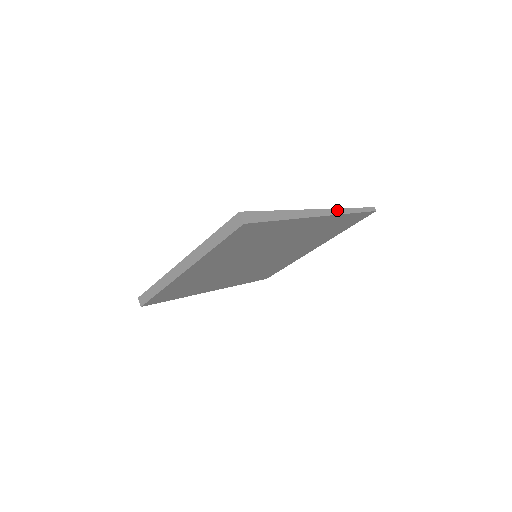
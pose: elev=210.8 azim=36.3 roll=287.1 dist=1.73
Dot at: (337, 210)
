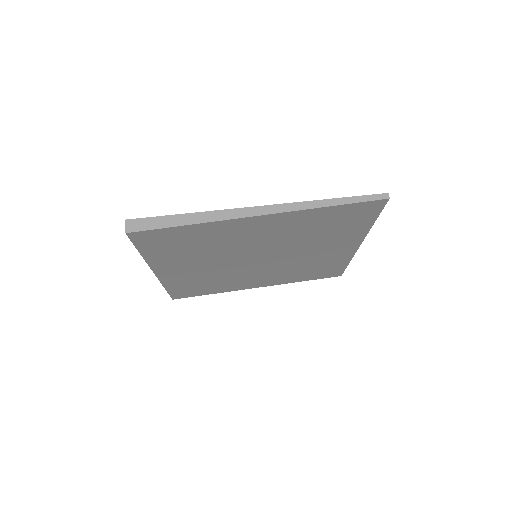
Dot at: (298, 204)
